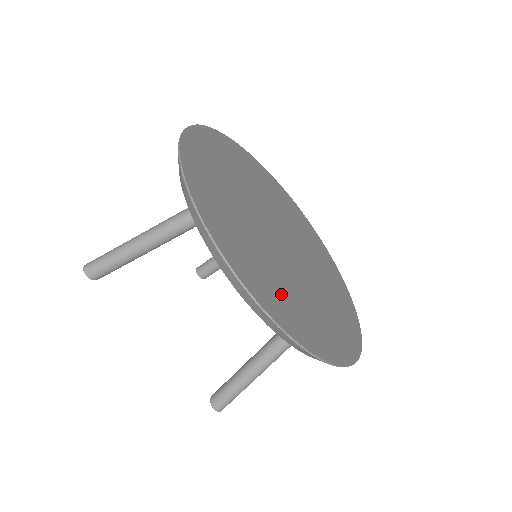
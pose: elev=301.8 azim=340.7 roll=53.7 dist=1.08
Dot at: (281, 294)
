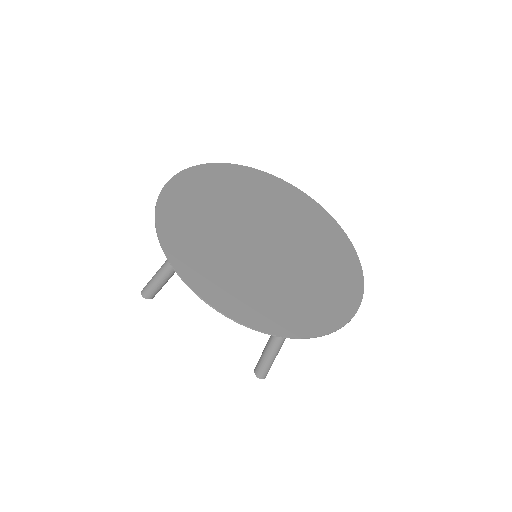
Dot at: (246, 292)
